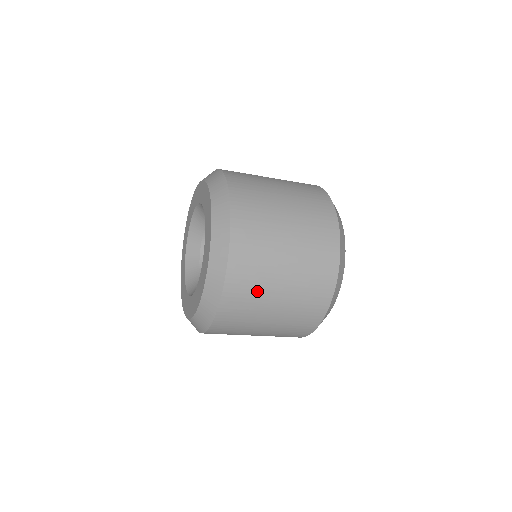
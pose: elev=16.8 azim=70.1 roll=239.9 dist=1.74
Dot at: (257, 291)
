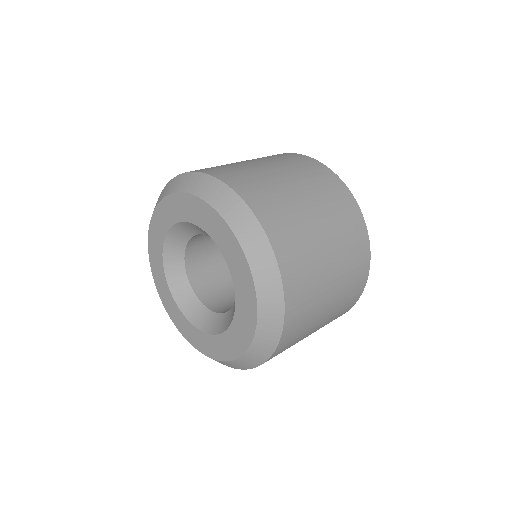
Dot at: occluded
